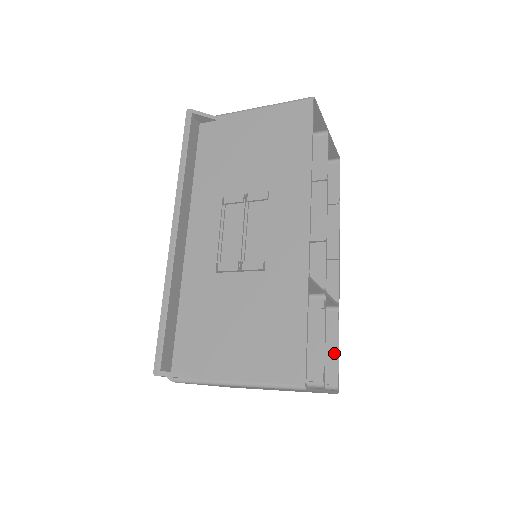
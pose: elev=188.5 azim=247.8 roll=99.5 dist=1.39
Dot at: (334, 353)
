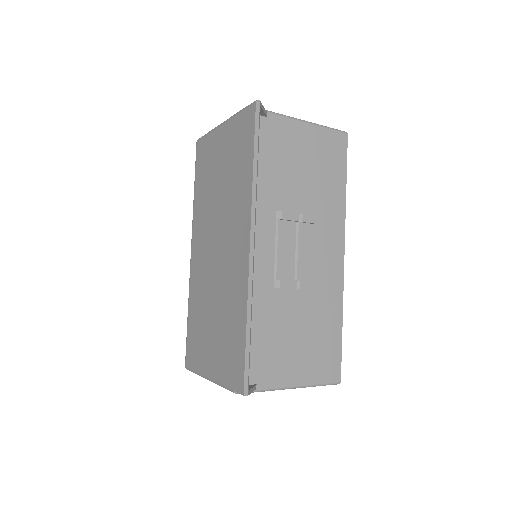
Dot at: occluded
